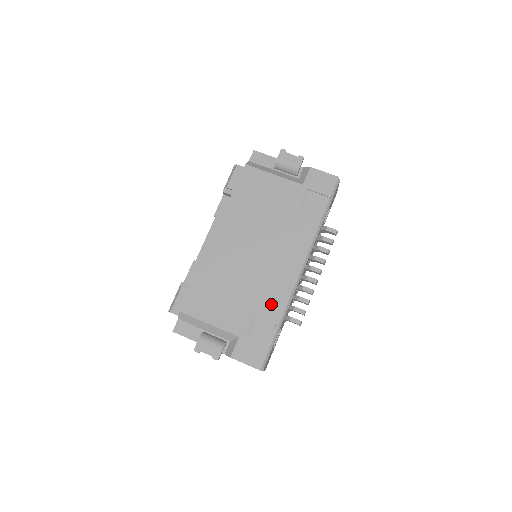
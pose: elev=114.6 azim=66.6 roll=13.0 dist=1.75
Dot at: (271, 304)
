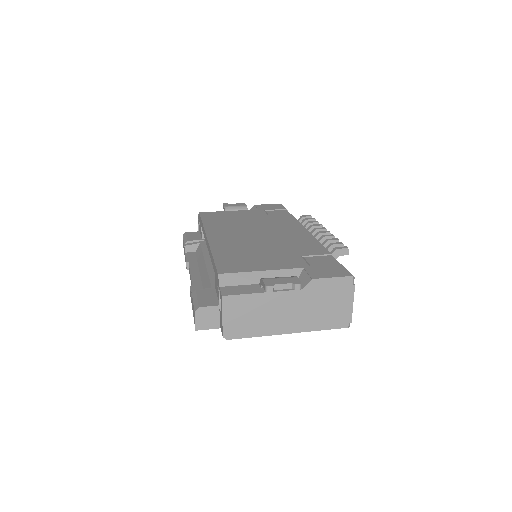
Dot at: (308, 248)
